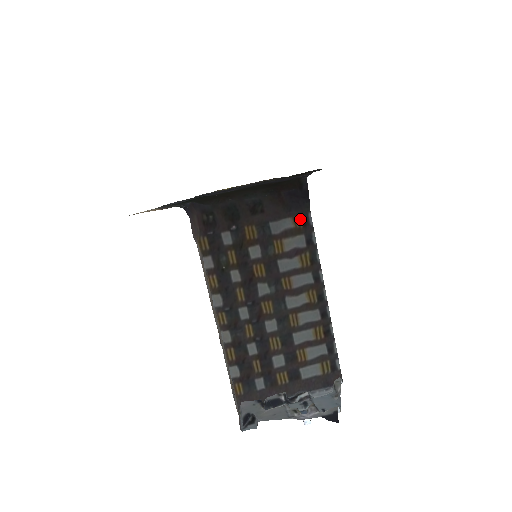
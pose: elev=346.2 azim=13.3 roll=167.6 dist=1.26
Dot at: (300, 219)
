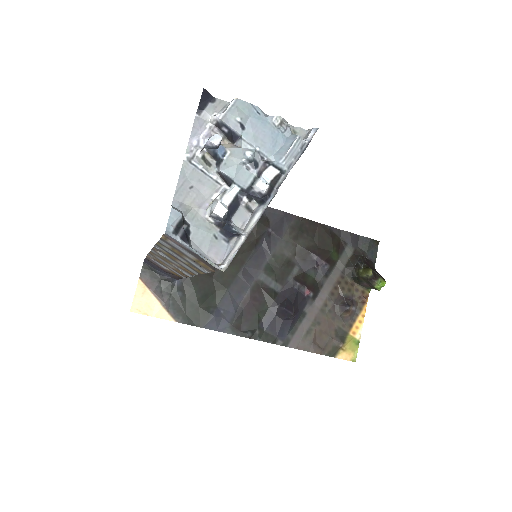
Dot at: occluded
